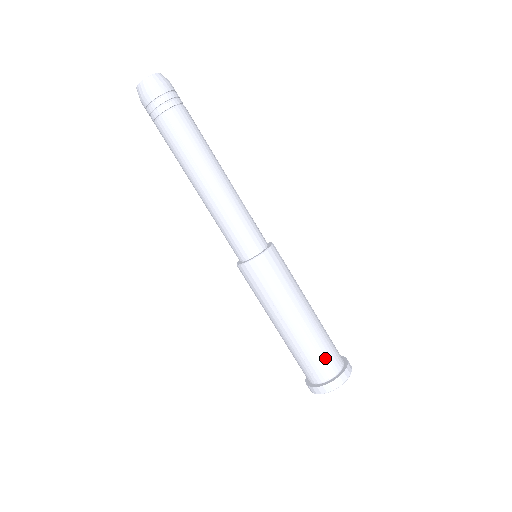
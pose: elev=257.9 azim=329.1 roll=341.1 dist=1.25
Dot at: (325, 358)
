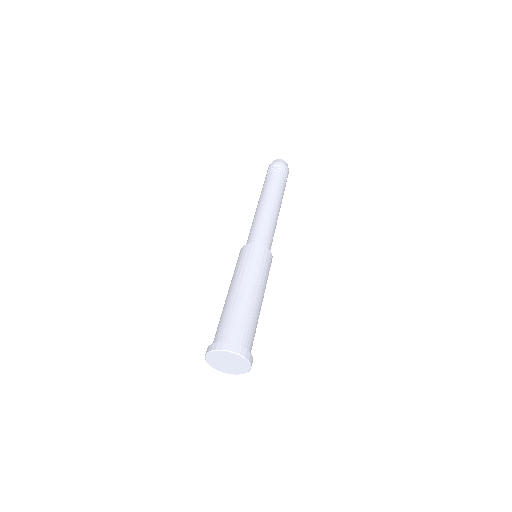
Dot at: (228, 326)
